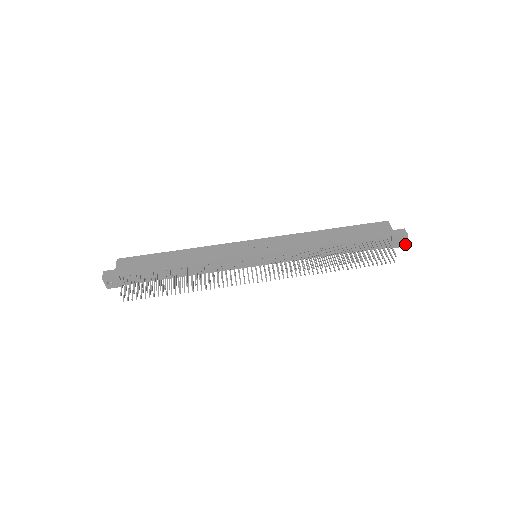
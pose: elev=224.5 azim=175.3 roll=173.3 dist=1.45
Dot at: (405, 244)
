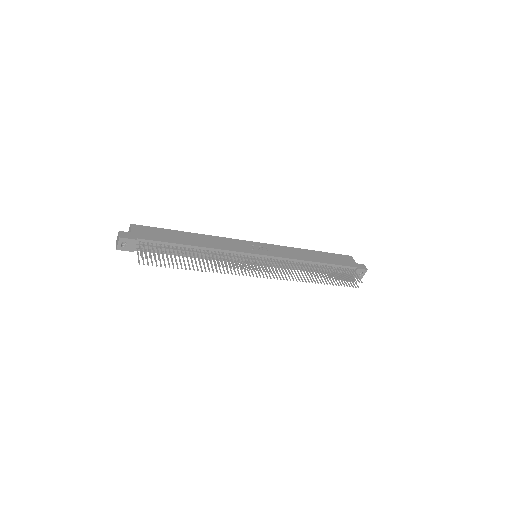
Dot at: (362, 277)
